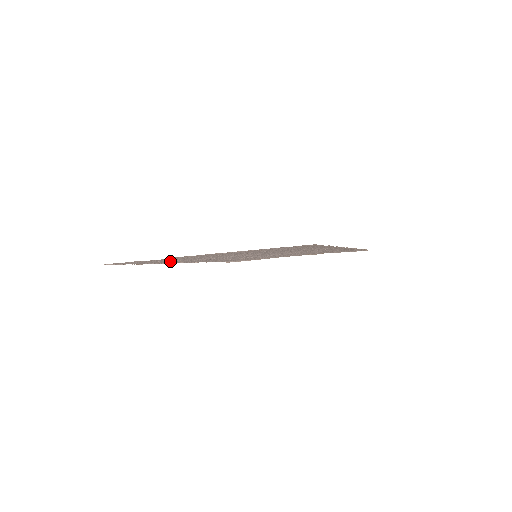
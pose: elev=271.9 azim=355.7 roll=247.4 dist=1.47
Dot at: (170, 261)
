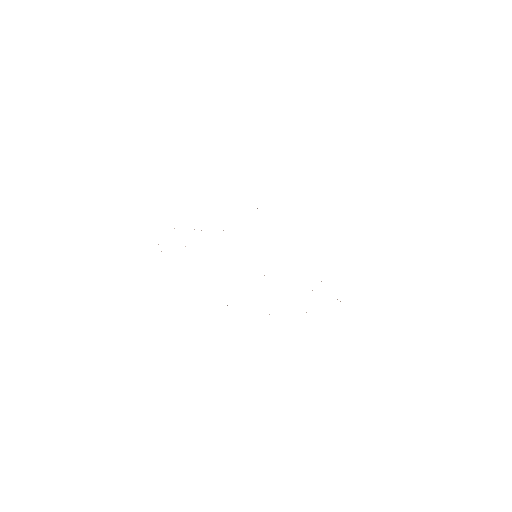
Dot at: occluded
